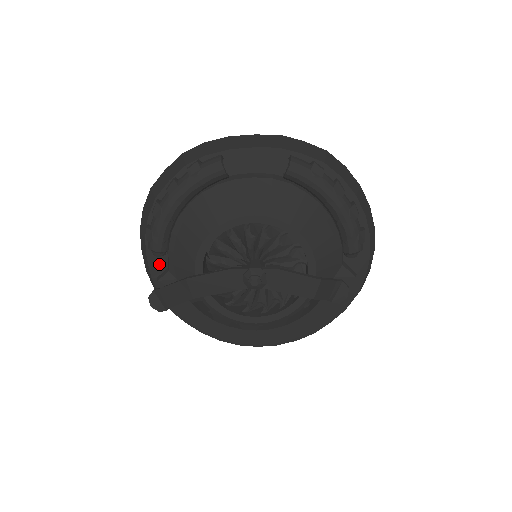
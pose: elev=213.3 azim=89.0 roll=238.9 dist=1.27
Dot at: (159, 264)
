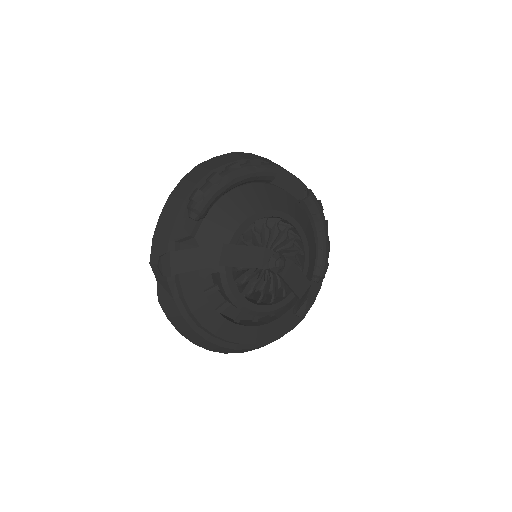
Dot at: (184, 229)
